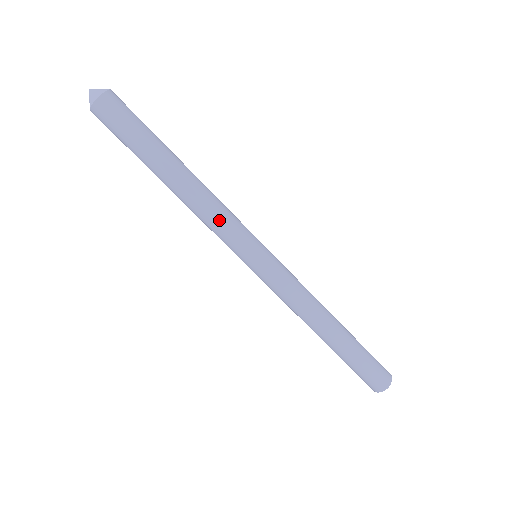
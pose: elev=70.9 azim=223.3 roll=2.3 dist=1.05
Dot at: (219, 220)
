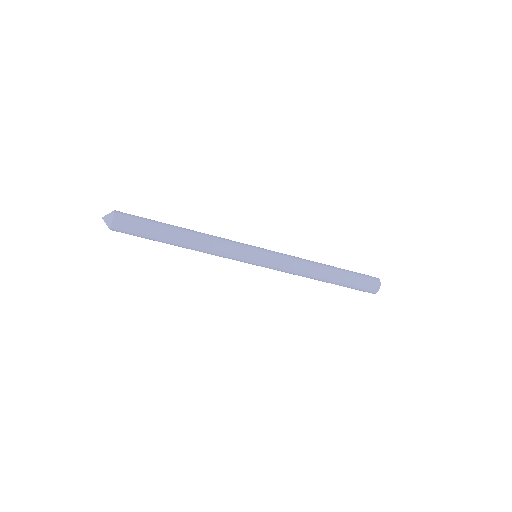
Dot at: (223, 247)
